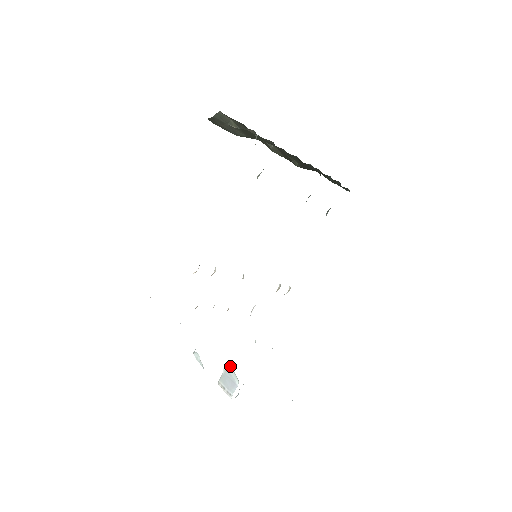
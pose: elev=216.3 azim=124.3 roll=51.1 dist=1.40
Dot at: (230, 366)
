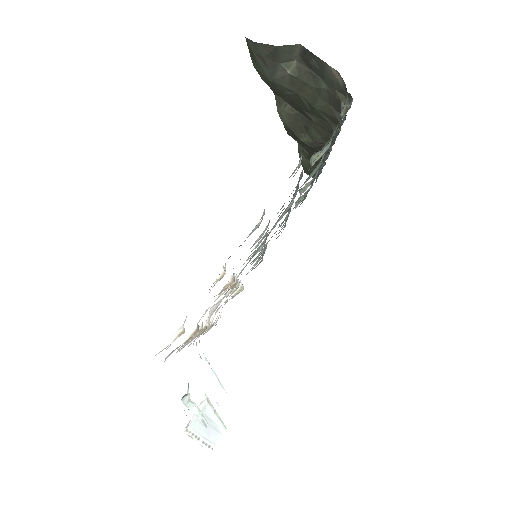
Dot at: (209, 407)
